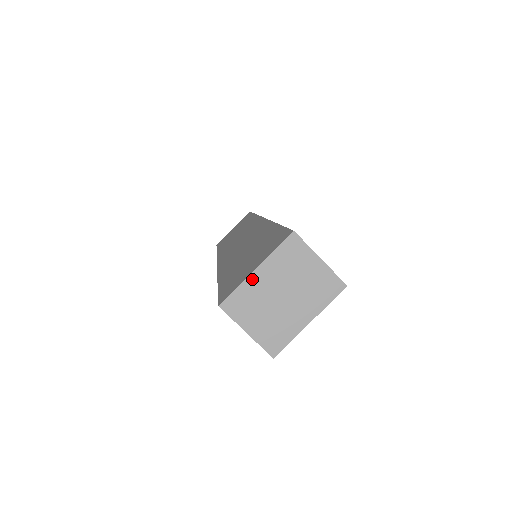
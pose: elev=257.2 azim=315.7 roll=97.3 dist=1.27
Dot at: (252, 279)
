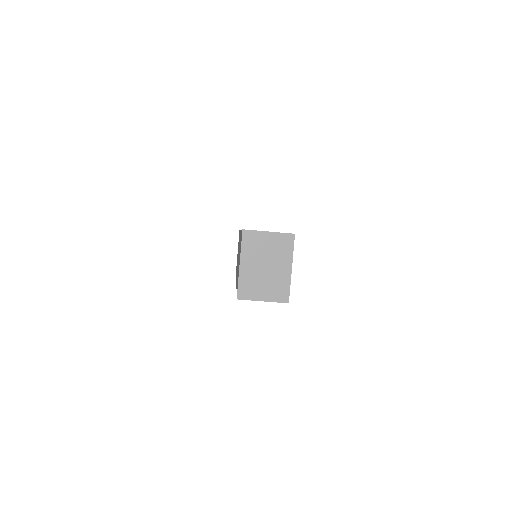
Dot at: (242, 271)
